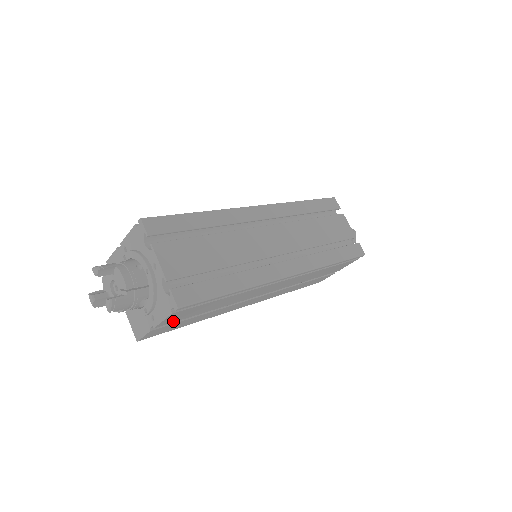
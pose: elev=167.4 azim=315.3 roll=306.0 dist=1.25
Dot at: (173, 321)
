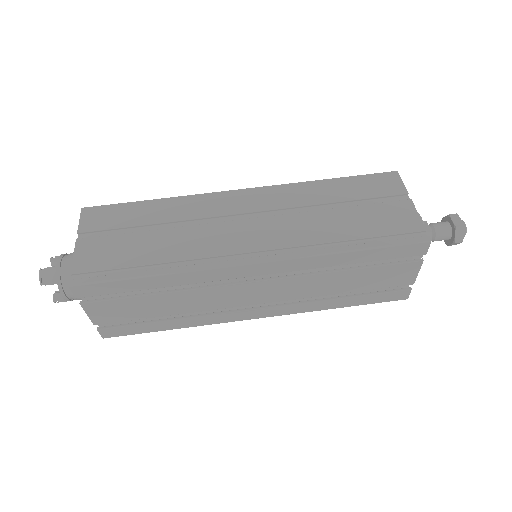
Dot at: occluded
